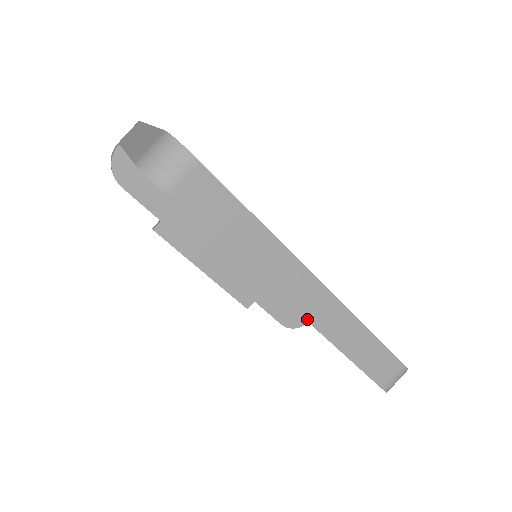
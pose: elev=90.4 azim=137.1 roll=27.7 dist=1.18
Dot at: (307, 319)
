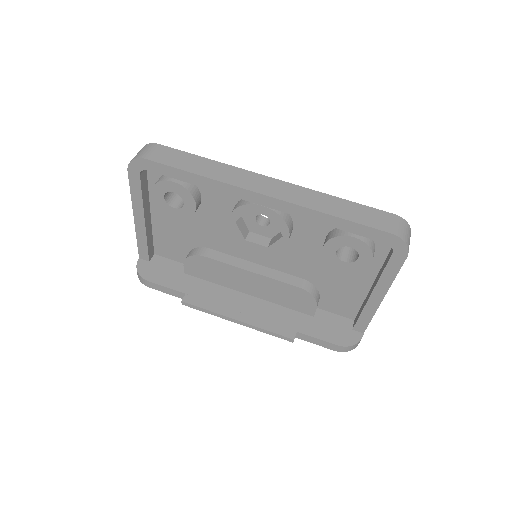
Dot at: (280, 199)
